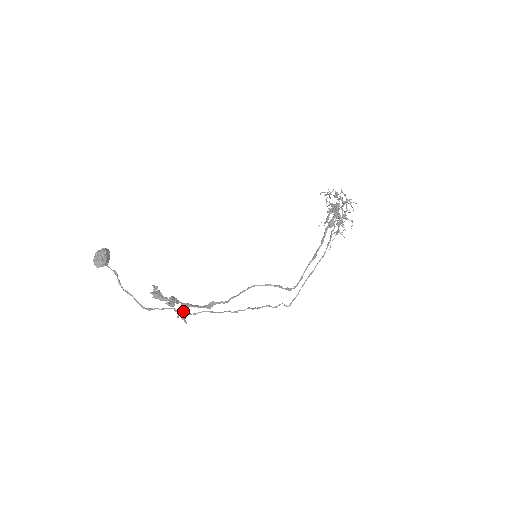
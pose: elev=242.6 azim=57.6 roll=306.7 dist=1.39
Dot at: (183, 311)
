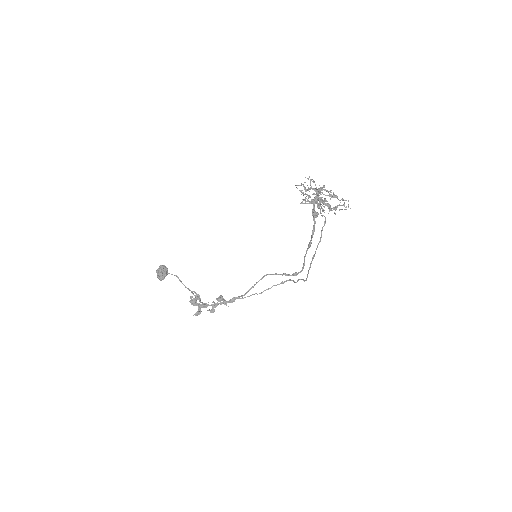
Dot at: (213, 310)
